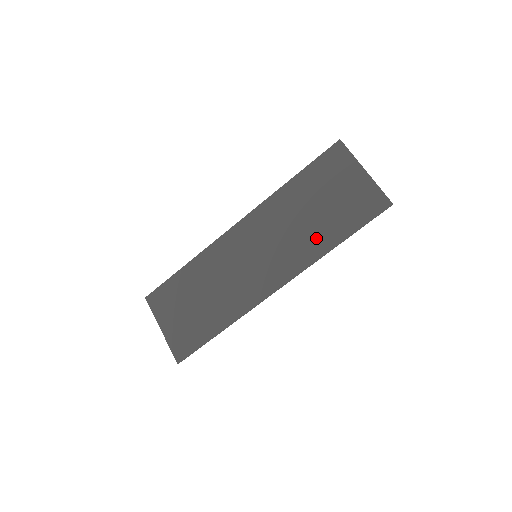
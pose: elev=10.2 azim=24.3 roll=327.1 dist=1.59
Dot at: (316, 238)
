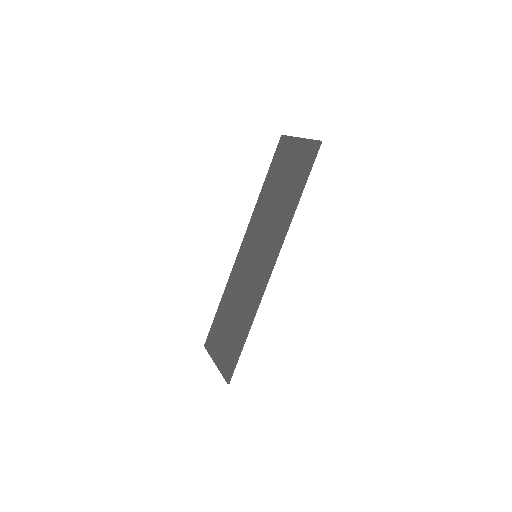
Dot at: (285, 209)
